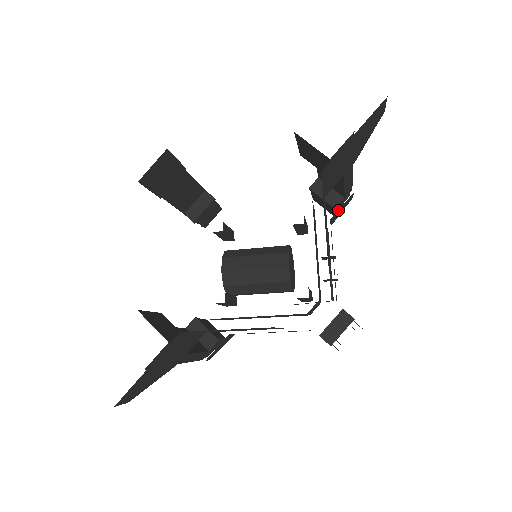
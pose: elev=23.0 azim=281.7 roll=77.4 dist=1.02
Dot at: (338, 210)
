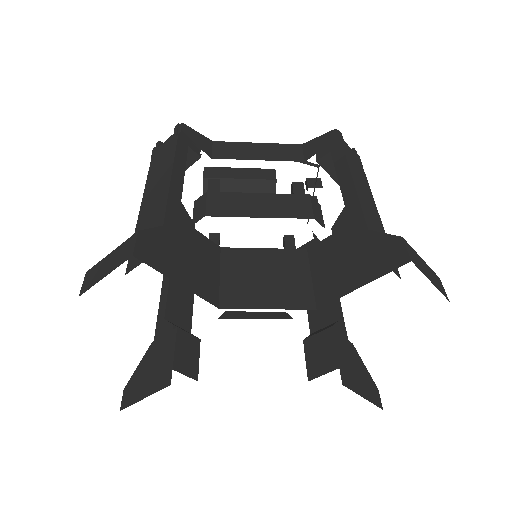
Dot at: occluded
